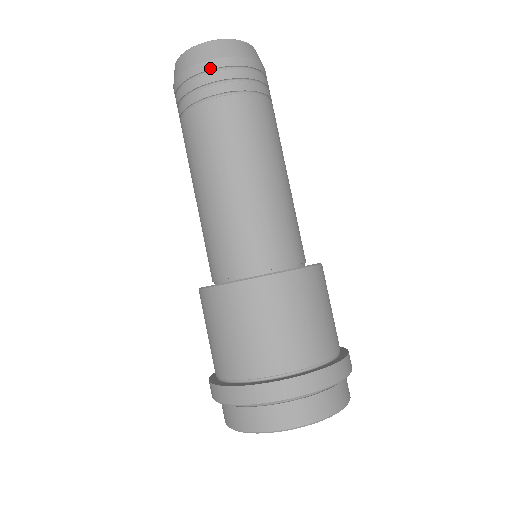
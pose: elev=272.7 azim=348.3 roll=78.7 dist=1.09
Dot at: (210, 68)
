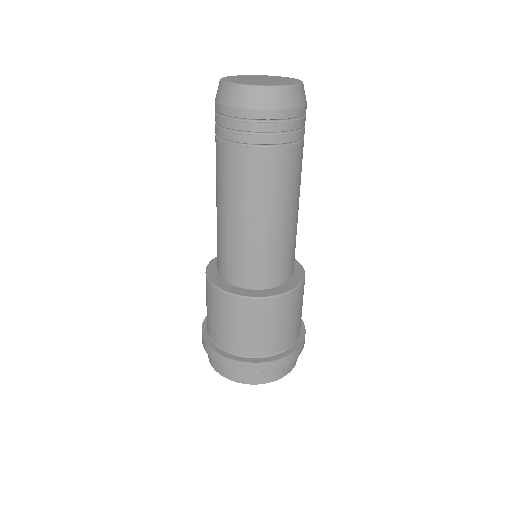
Dot at: (220, 112)
